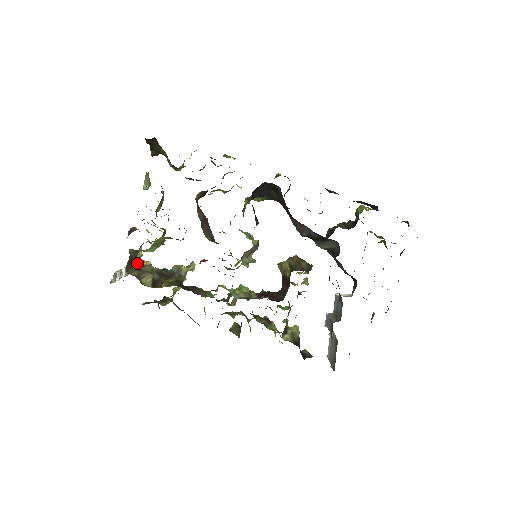
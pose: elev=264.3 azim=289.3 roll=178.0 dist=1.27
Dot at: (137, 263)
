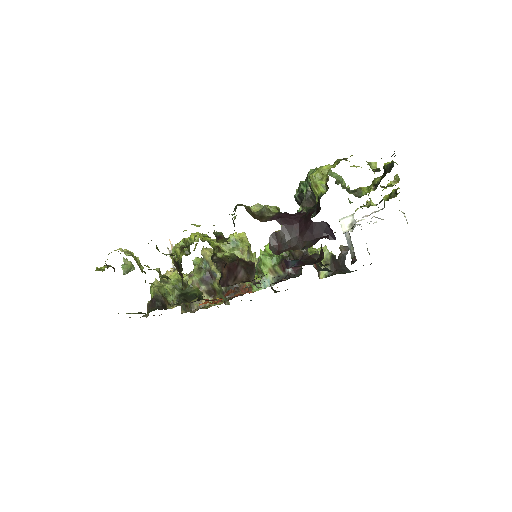
Dot at: occluded
